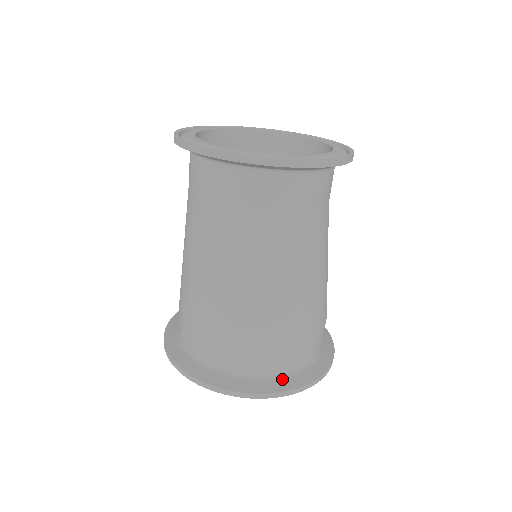
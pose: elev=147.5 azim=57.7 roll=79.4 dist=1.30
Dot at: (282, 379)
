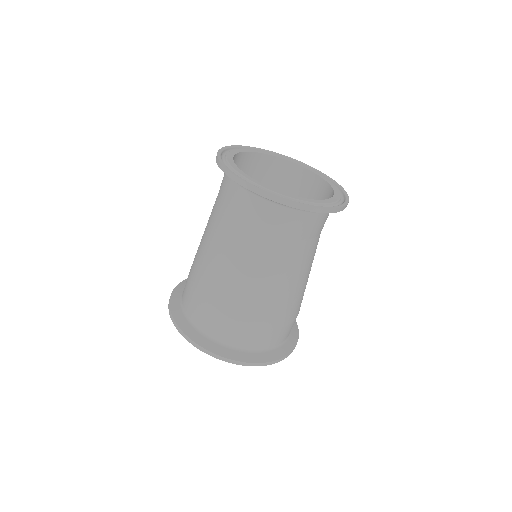
Dot at: (255, 353)
